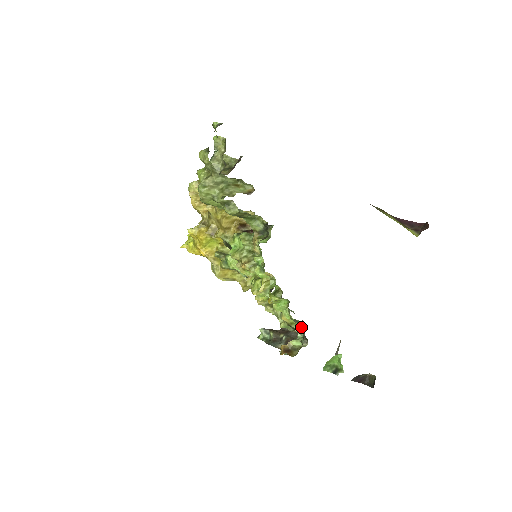
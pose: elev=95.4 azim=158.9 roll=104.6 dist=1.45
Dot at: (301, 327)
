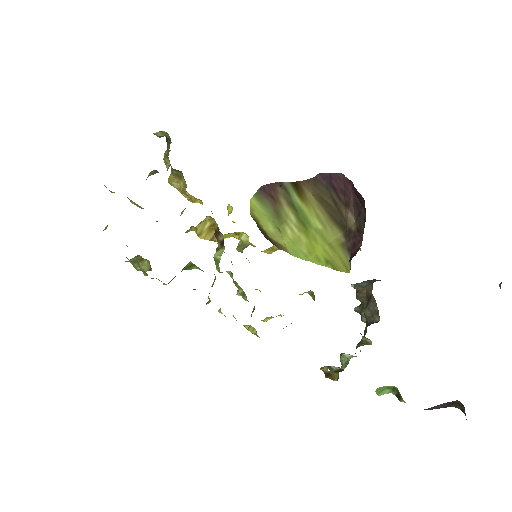
Dot at: occluded
